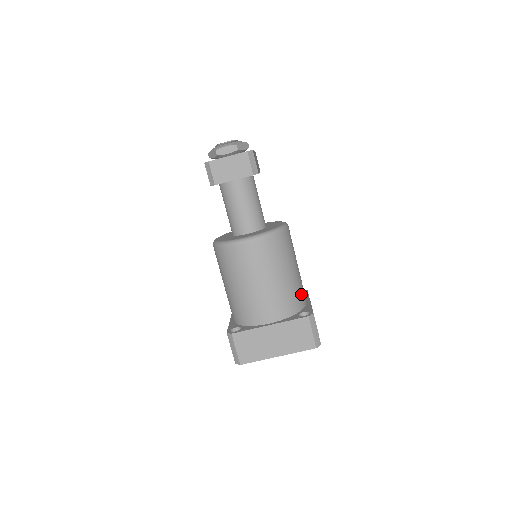
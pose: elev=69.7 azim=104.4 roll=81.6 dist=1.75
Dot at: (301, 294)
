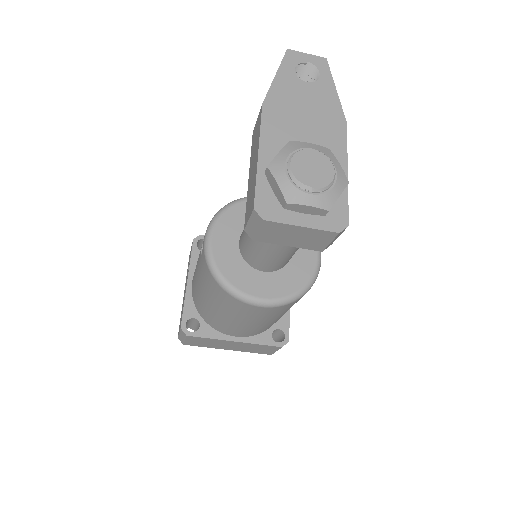
Dot at: occluded
